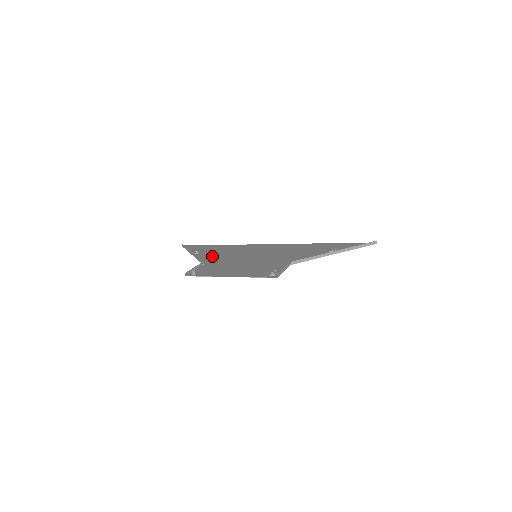
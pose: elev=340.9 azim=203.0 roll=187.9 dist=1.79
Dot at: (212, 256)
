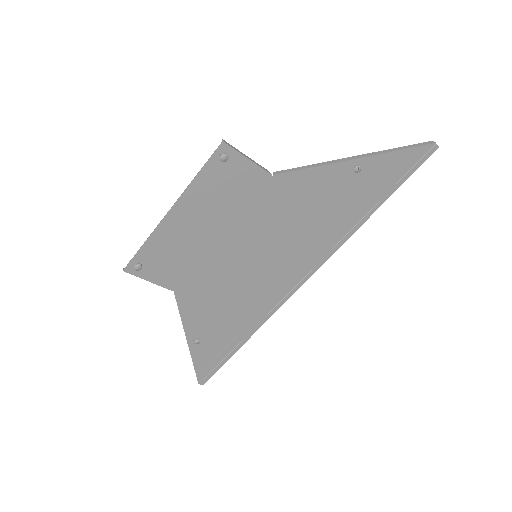
Dot at: (204, 309)
